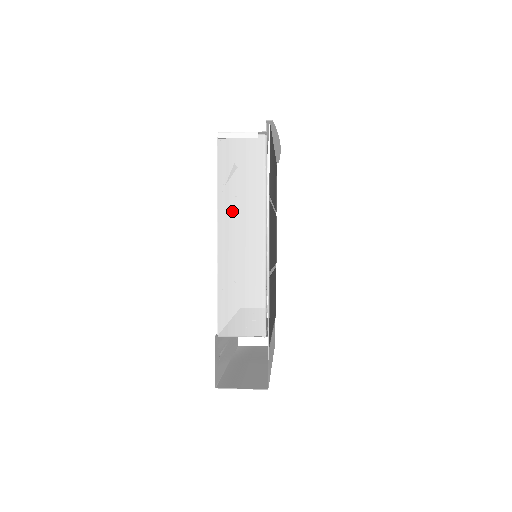
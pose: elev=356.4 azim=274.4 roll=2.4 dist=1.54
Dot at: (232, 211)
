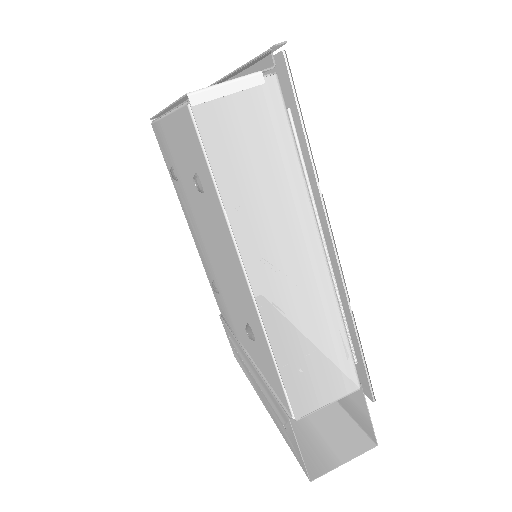
Dot at: (259, 231)
